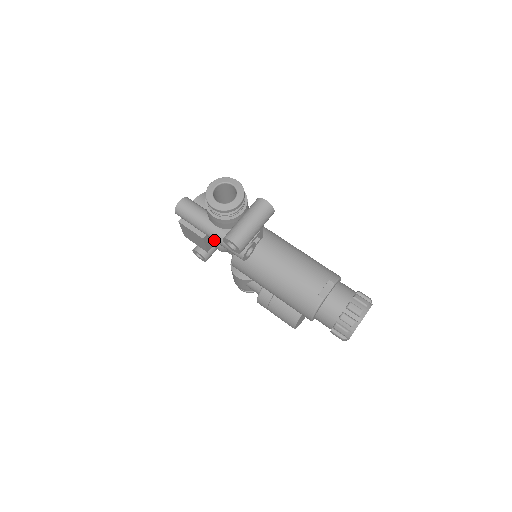
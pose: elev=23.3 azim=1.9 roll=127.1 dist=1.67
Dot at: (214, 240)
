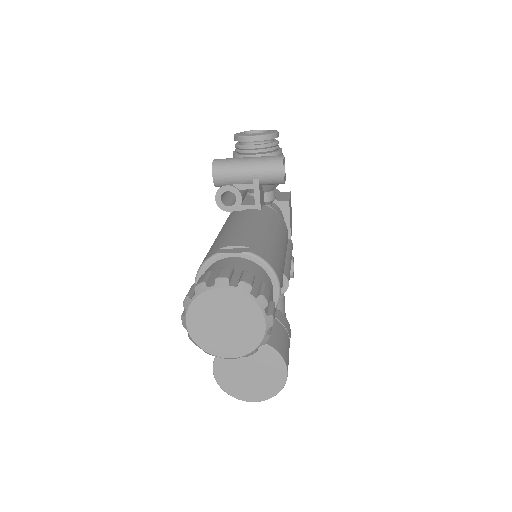
Dot at: occluded
